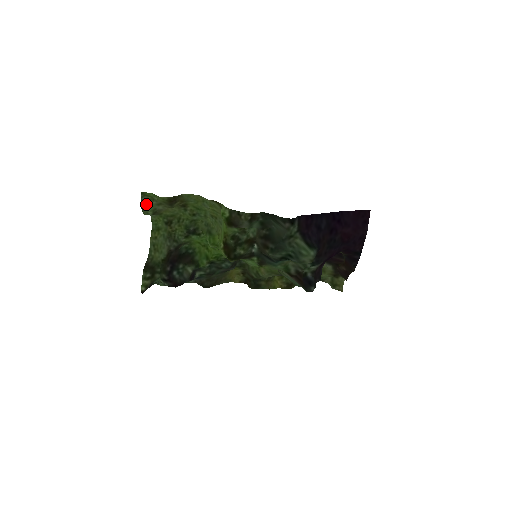
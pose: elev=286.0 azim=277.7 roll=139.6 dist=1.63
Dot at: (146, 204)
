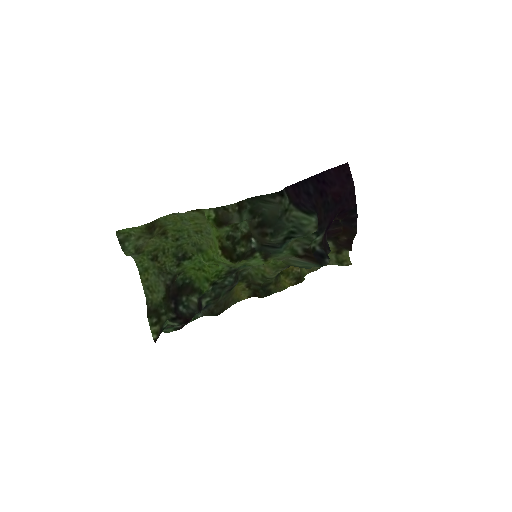
Dot at: (125, 242)
